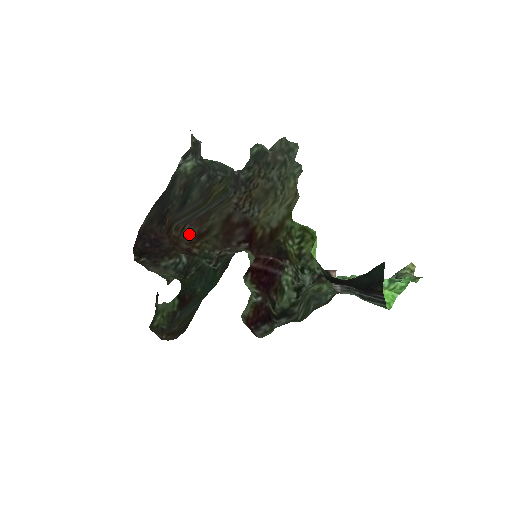
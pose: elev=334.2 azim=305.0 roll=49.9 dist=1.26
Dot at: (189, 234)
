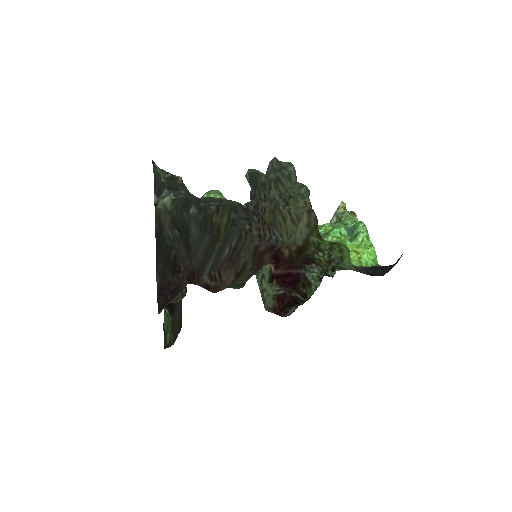
Dot at: (229, 279)
